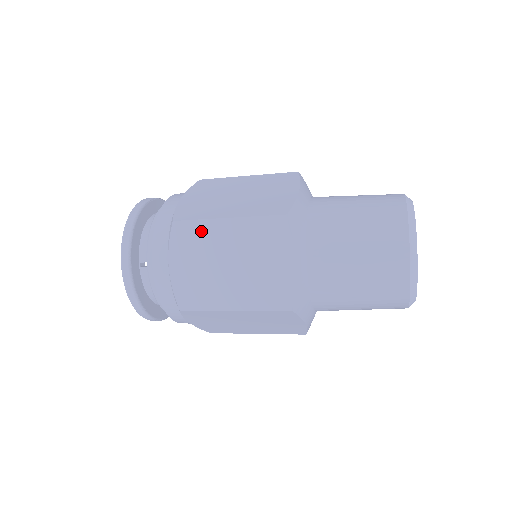
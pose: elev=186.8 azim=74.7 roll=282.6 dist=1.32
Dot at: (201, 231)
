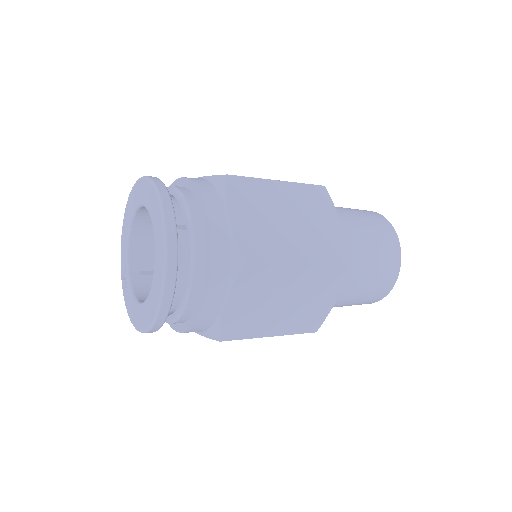
Dot at: (257, 188)
